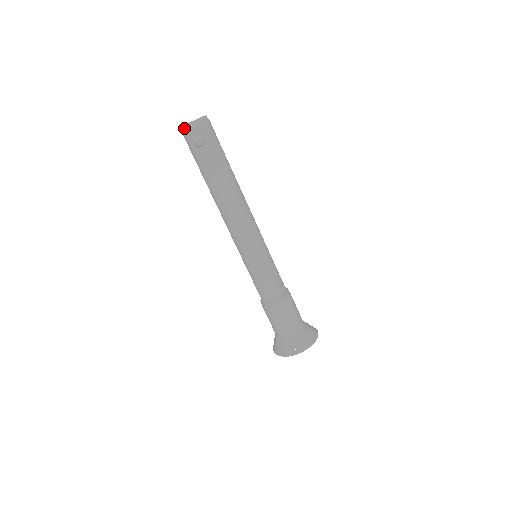
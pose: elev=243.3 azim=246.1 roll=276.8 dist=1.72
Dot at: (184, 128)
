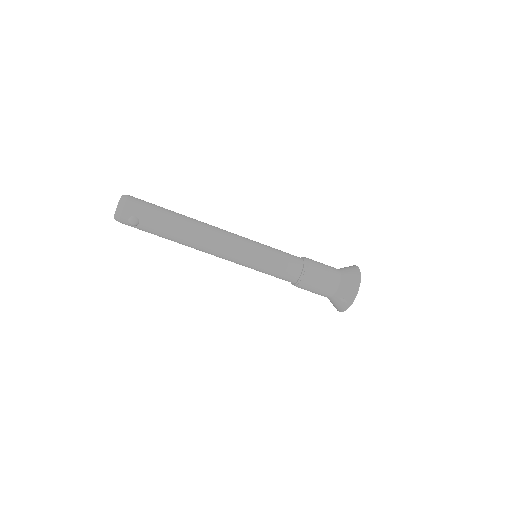
Dot at: (116, 220)
